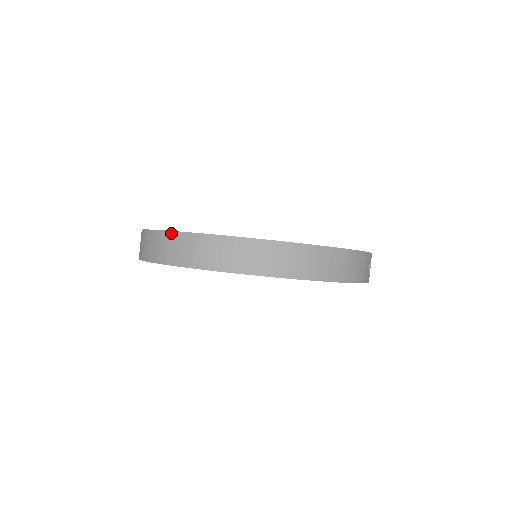
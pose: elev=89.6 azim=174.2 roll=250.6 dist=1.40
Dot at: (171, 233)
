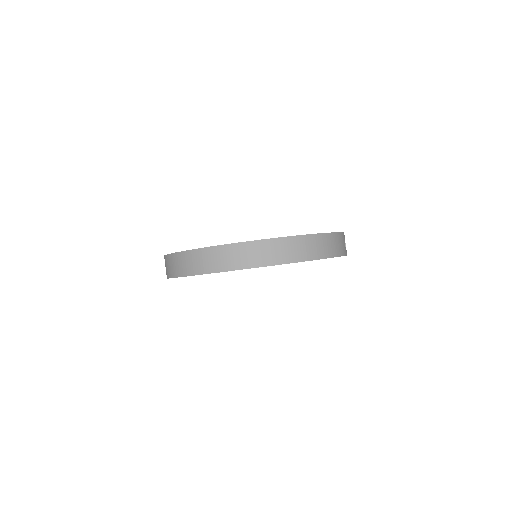
Dot at: (195, 251)
